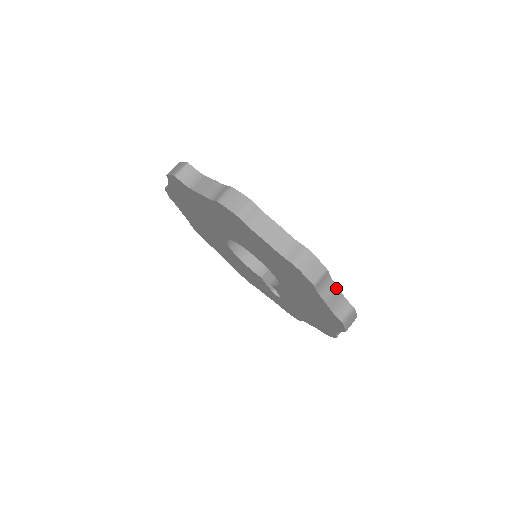
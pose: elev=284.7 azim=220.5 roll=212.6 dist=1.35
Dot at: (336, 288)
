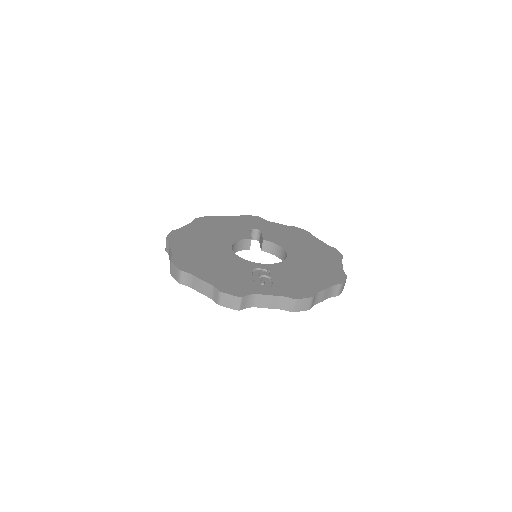
Dot at: (342, 268)
